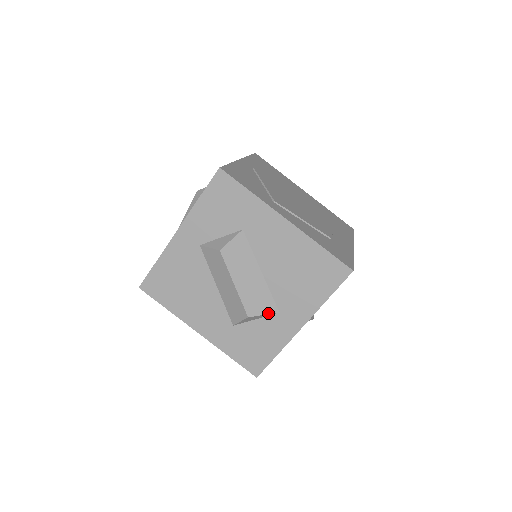
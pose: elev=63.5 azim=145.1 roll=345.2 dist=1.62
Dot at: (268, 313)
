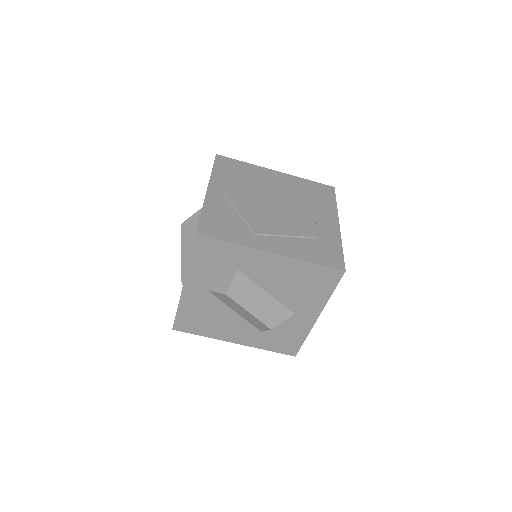
Dot at: (286, 319)
